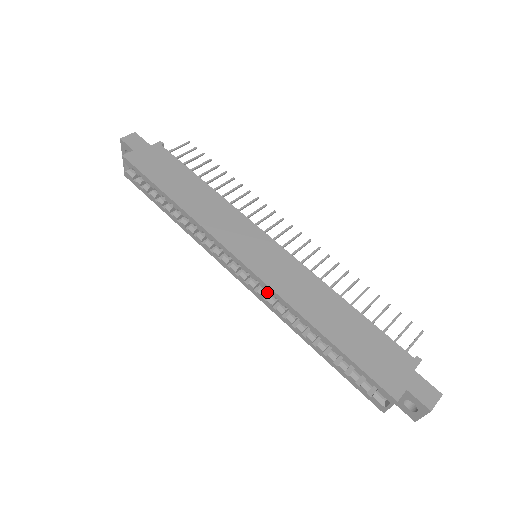
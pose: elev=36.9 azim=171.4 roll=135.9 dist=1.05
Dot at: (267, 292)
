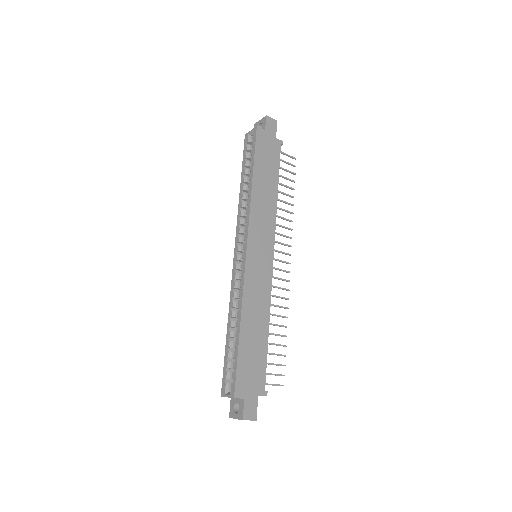
Dot at: (240, 279)
